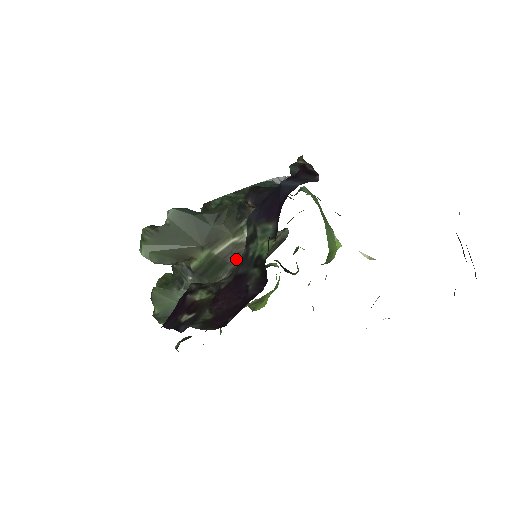
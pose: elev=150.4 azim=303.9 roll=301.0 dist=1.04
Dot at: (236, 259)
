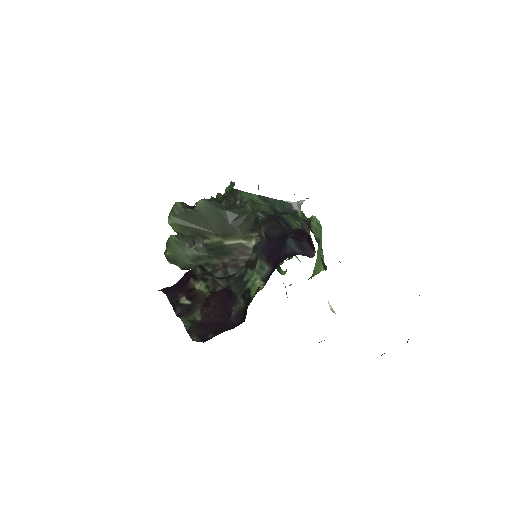
Dot at: (239, 255)
